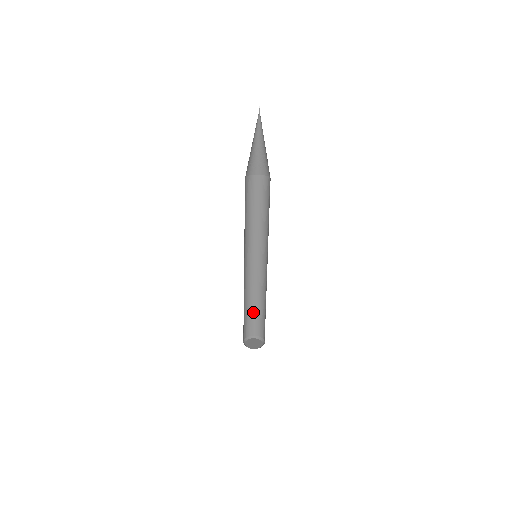
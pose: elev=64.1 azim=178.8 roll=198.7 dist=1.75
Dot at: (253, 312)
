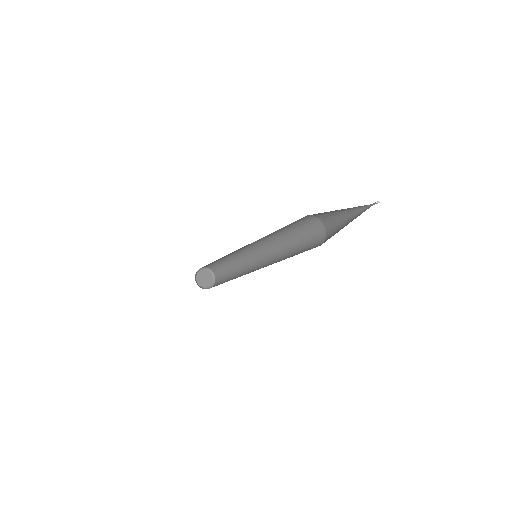
Dot at: (216, 261)
